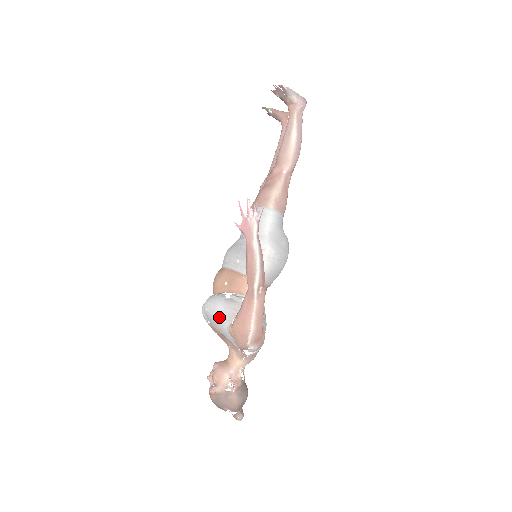
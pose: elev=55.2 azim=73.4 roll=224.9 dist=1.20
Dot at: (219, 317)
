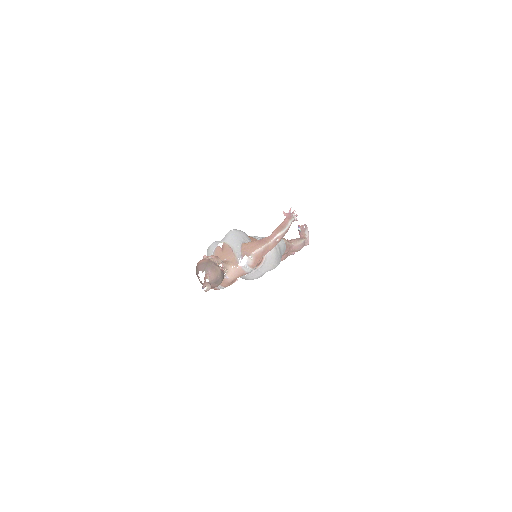
Dot at: (241, 236)
